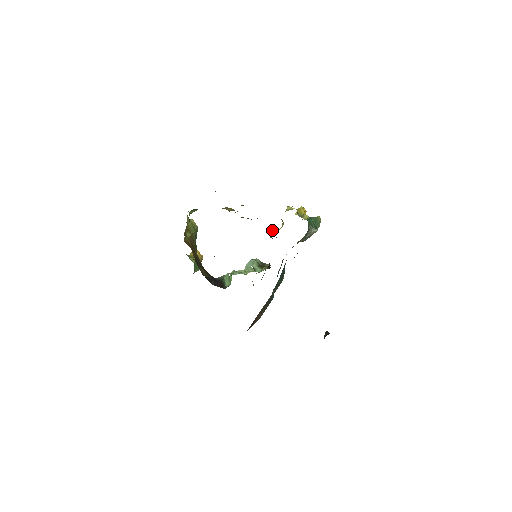
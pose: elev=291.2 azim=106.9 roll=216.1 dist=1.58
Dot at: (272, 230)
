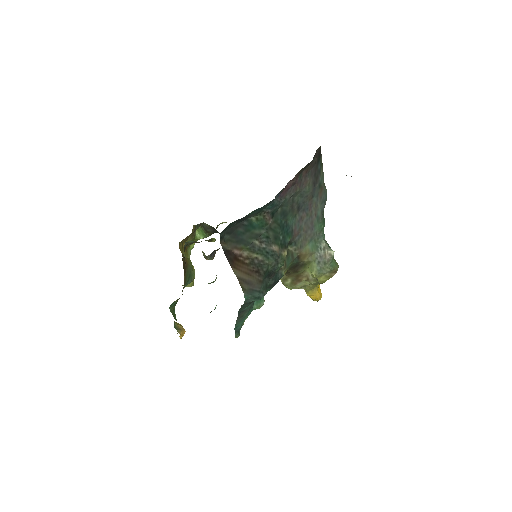
Dot at: occluded
